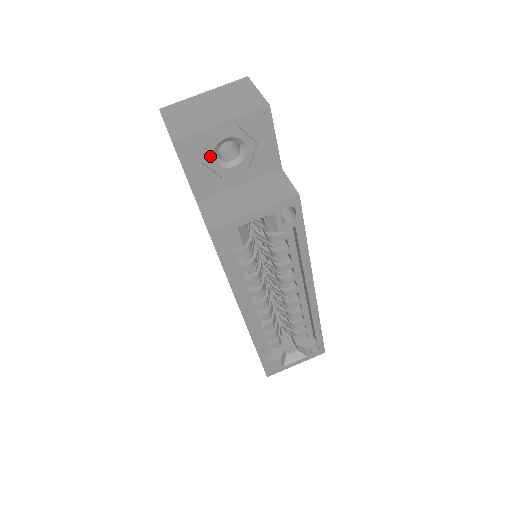
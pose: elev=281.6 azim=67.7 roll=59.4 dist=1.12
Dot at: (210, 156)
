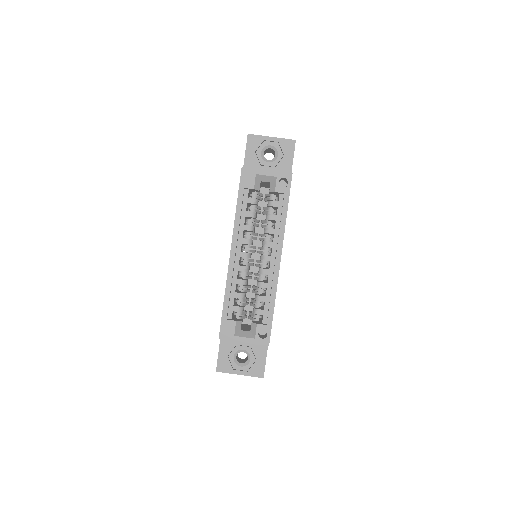
Dot at: (260, 150)
